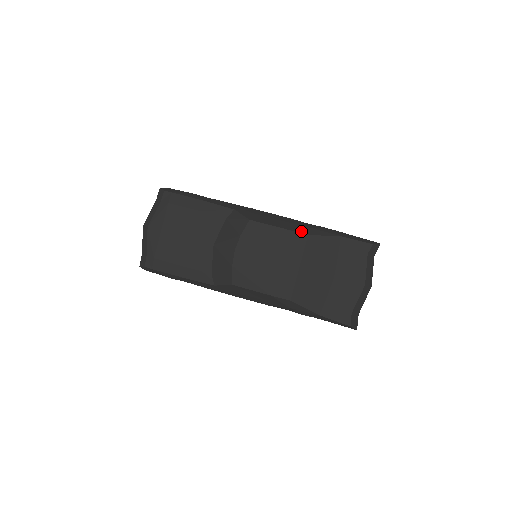
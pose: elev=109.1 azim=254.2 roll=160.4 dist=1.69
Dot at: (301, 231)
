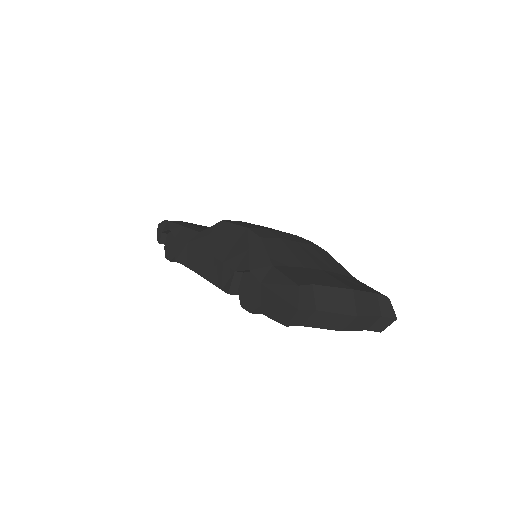
Dot at: occluded
